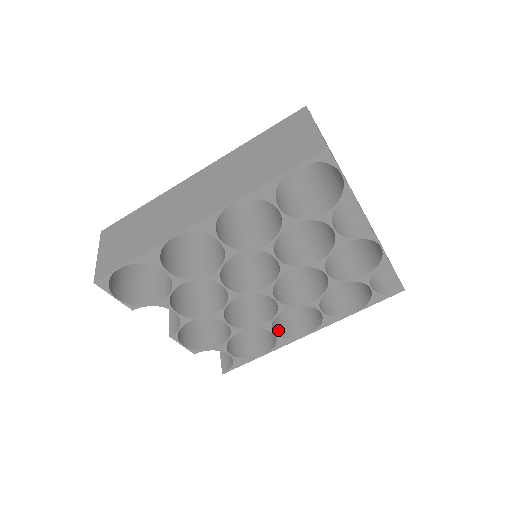
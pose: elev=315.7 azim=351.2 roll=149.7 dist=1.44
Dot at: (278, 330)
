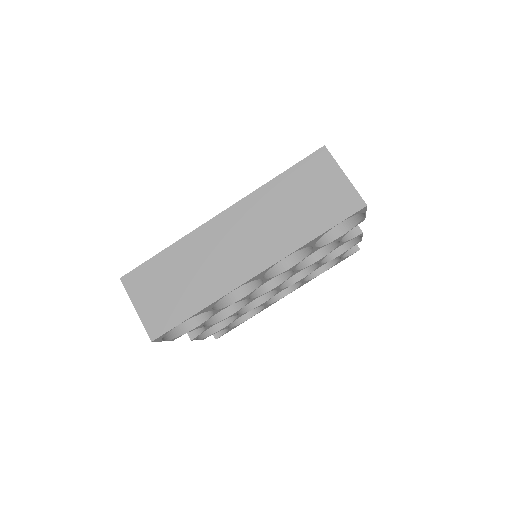
Dot at: occluded
